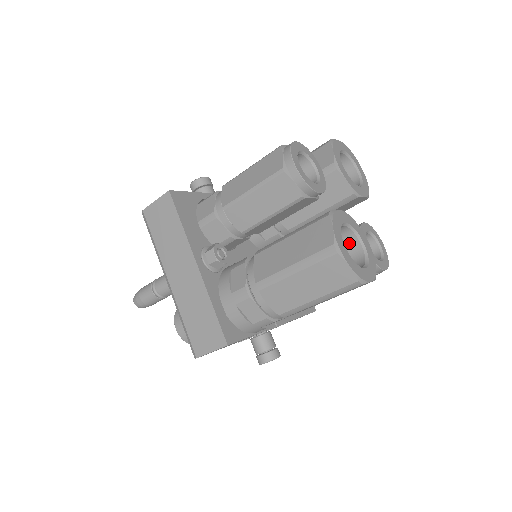
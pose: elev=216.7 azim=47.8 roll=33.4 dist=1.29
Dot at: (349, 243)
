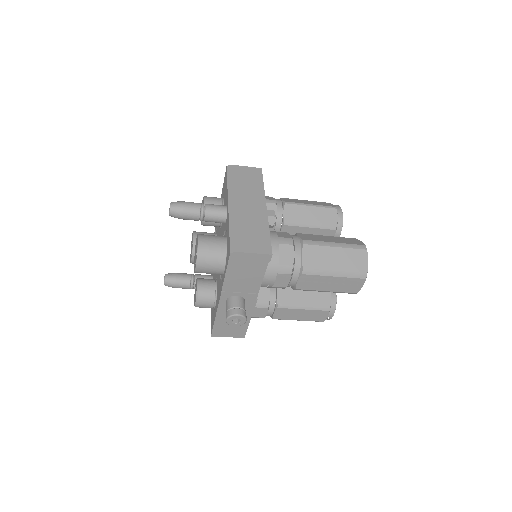
Dot at: occluded
